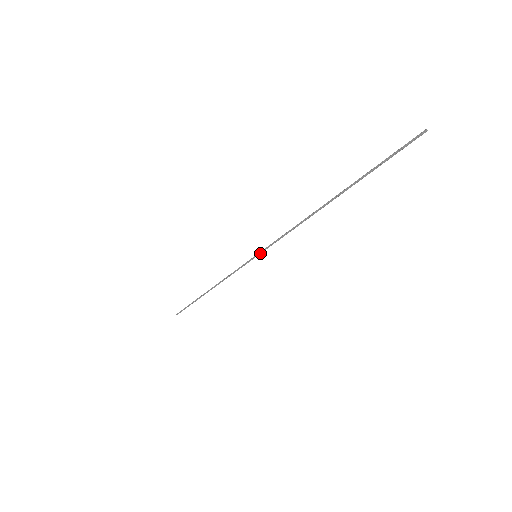
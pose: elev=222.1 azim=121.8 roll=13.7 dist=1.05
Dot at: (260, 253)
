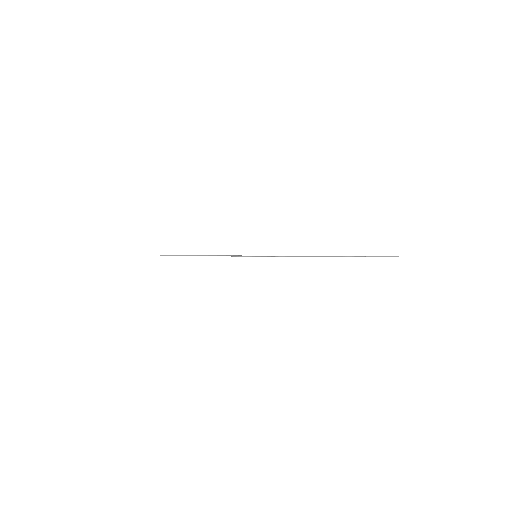
Dot at: (260, 256)
